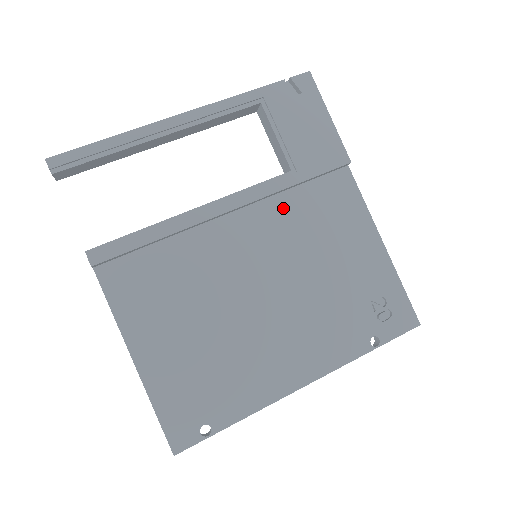
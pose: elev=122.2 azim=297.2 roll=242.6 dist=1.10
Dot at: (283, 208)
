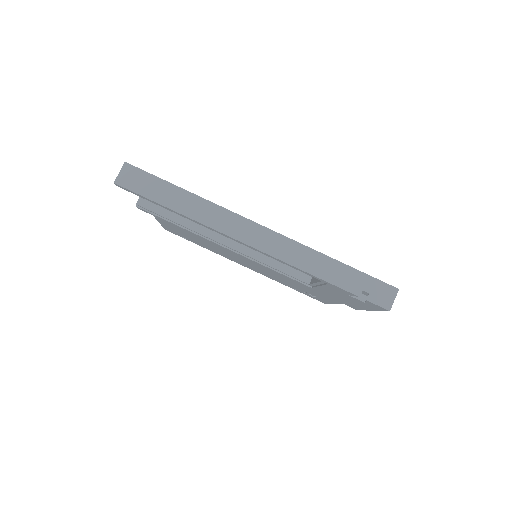
Dot at: occluded
